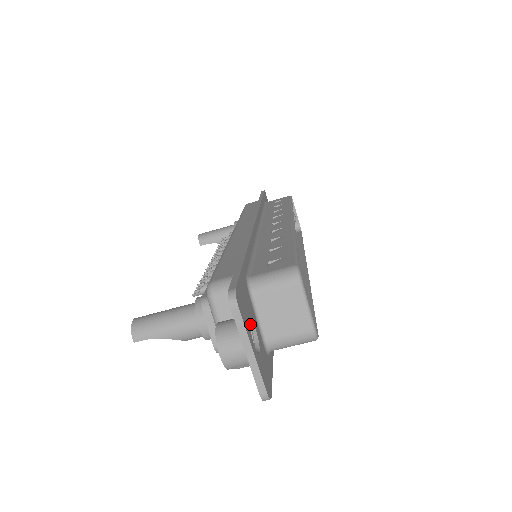
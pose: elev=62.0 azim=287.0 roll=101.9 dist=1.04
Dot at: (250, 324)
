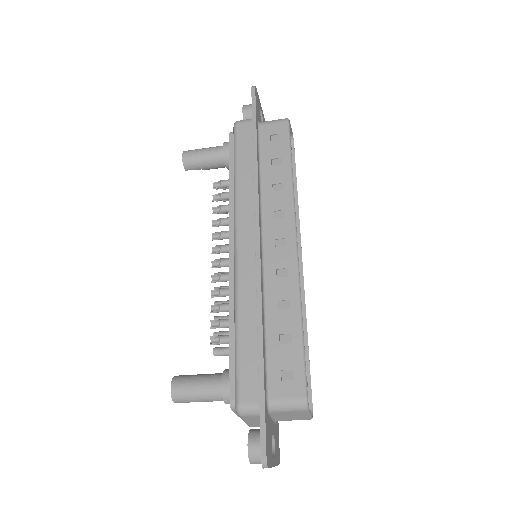
Dot at: (271, 447)
